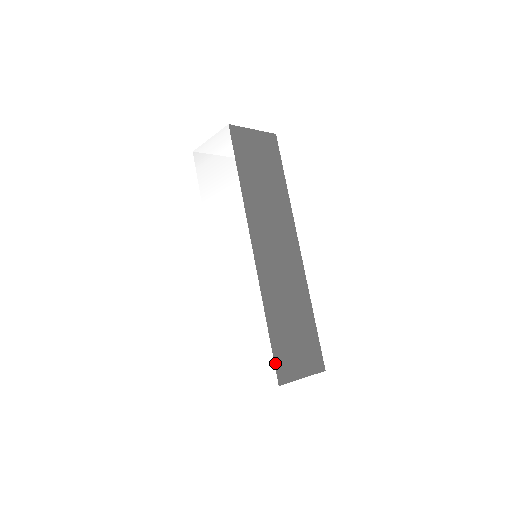
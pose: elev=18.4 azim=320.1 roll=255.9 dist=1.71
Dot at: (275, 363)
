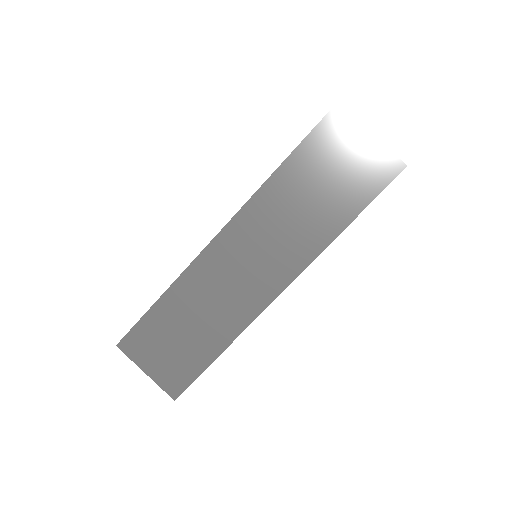
Dot at: (132, 330)
